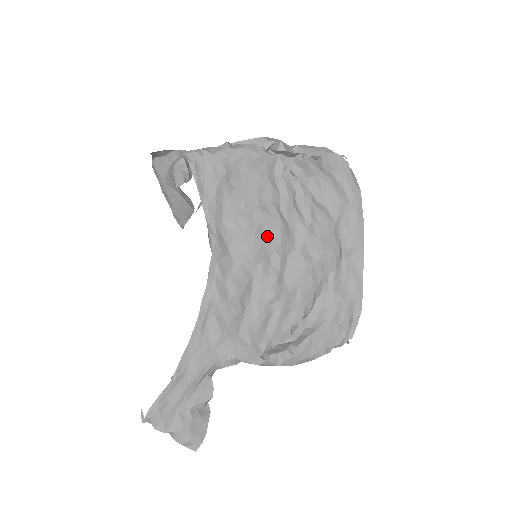
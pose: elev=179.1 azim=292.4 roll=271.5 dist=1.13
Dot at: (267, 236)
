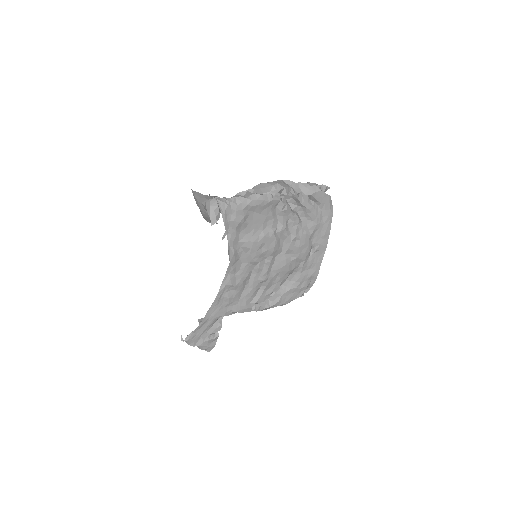
Dot at: (265, 249)
